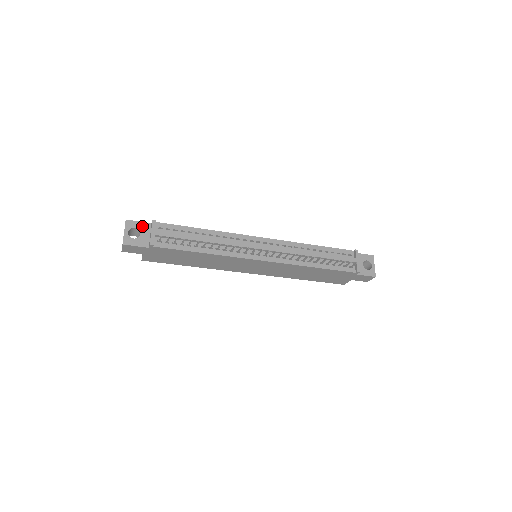
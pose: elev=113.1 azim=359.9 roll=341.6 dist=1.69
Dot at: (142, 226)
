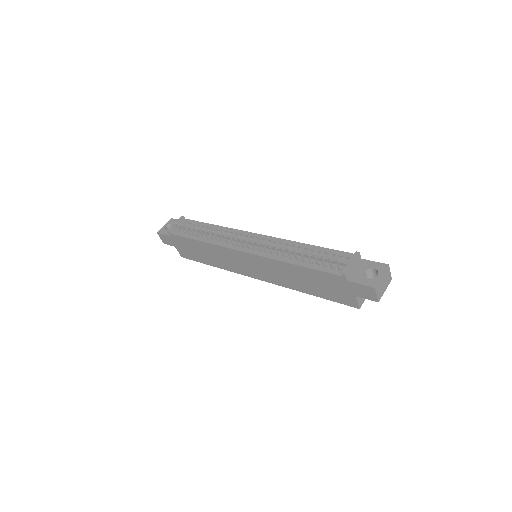
Dot at: occluded
